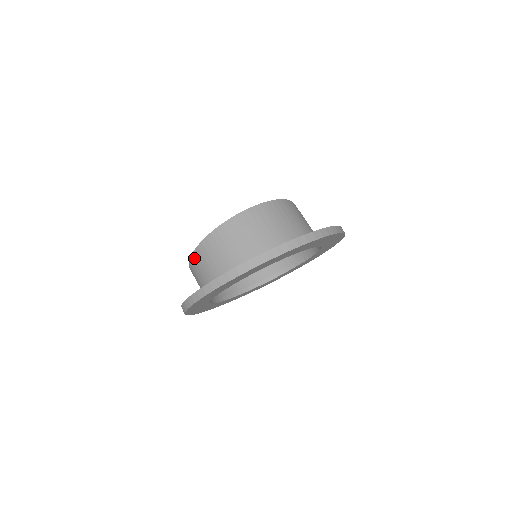
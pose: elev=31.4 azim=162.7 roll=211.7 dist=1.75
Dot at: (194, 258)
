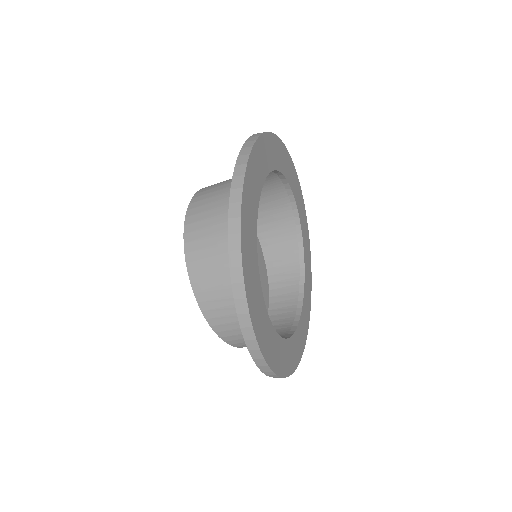
Dot at: (199, 291)
